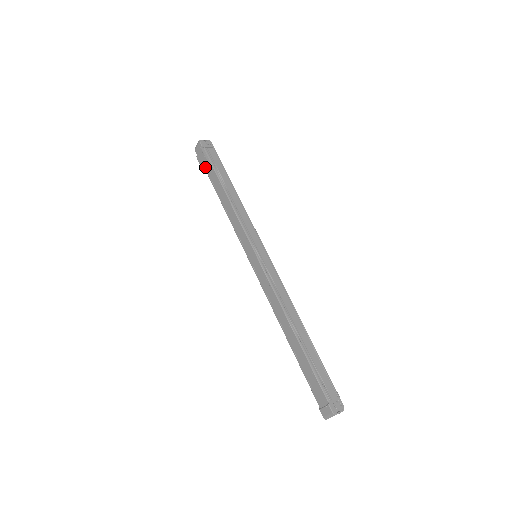
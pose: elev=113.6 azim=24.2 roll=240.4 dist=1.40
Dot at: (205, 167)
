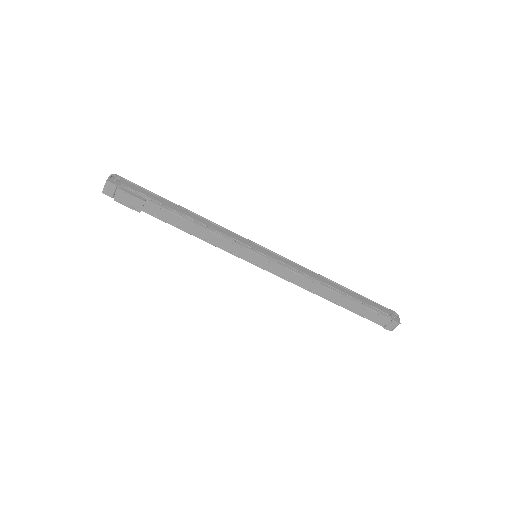
Dot at: (138, 206)
